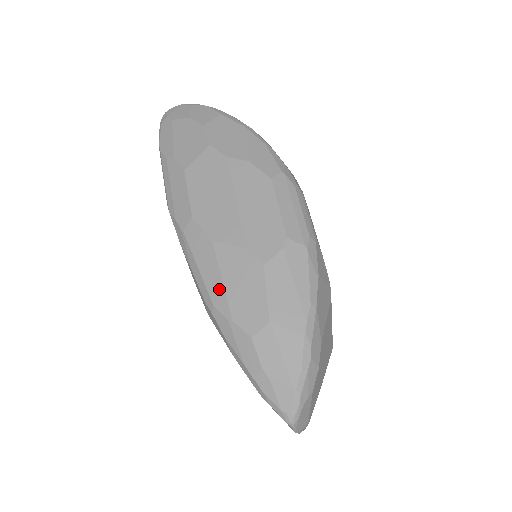
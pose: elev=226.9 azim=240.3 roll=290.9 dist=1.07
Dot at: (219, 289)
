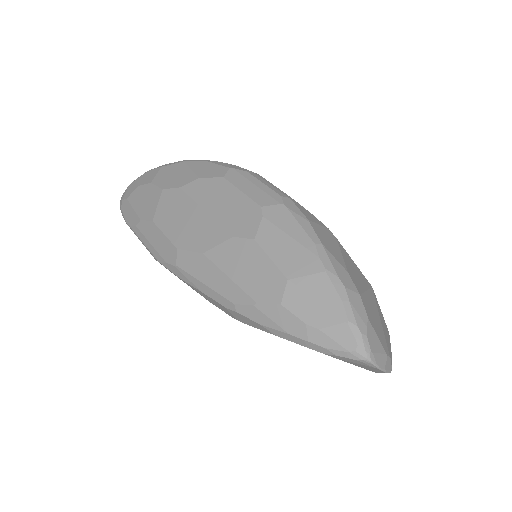
Dot at: (230, 286)
